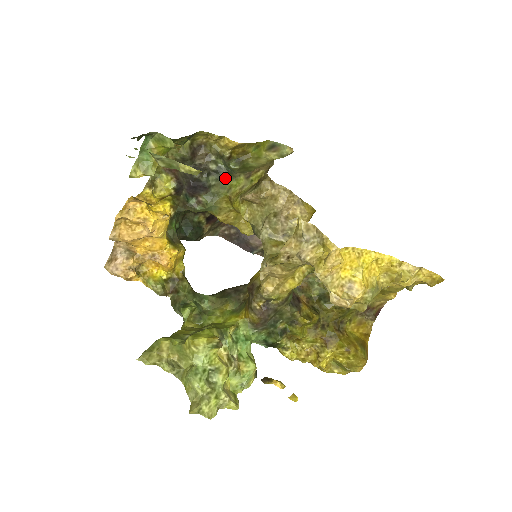
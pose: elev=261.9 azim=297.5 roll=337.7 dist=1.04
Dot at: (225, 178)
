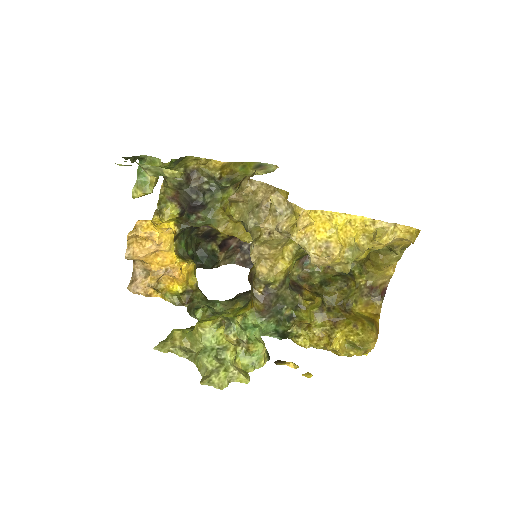
Dot at: (217, 193)
